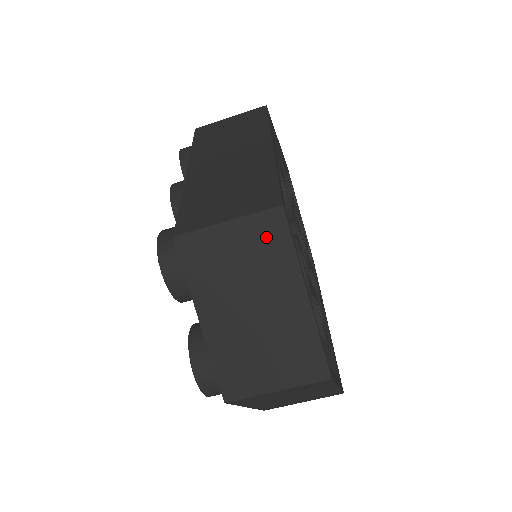
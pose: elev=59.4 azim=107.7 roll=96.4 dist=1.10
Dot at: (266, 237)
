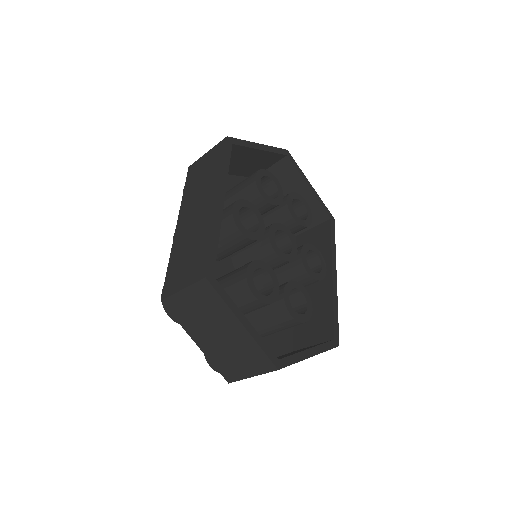
Dot at: (206, 296)
